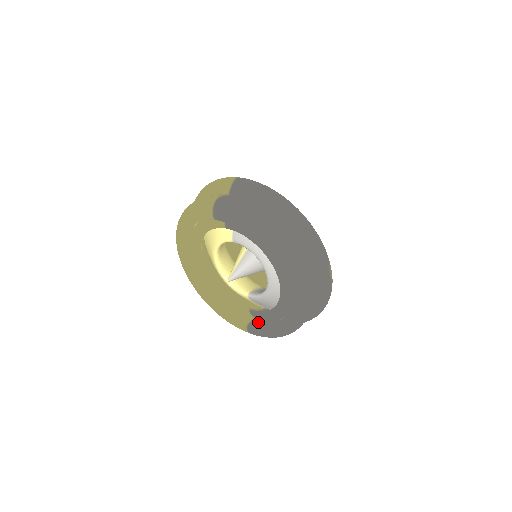
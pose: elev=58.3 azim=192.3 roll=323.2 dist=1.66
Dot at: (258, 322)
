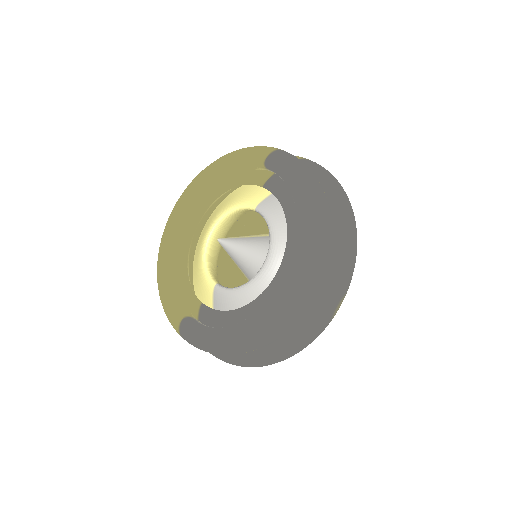
Dot at: occluded
